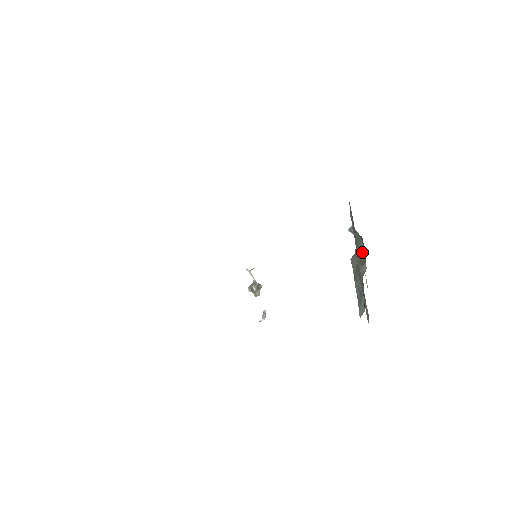
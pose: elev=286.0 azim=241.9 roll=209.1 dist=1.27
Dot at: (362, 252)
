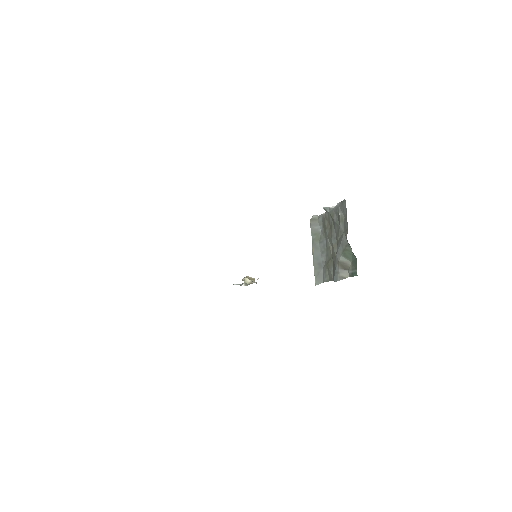
Dot at: (347, 260)
